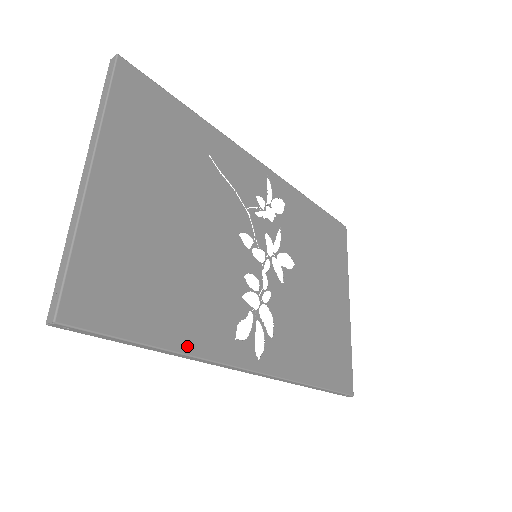
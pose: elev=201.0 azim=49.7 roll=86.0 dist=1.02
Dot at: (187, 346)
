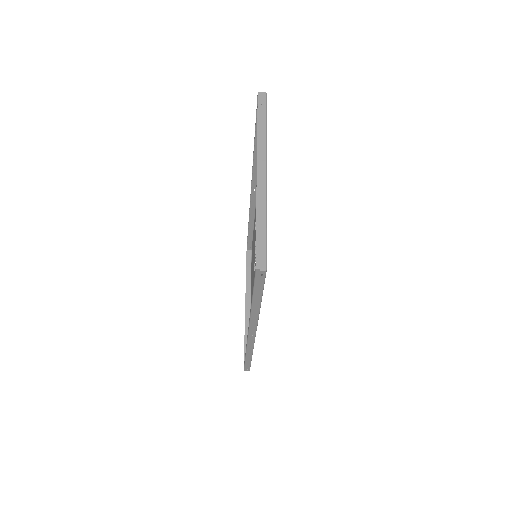
Dot at: occluded
